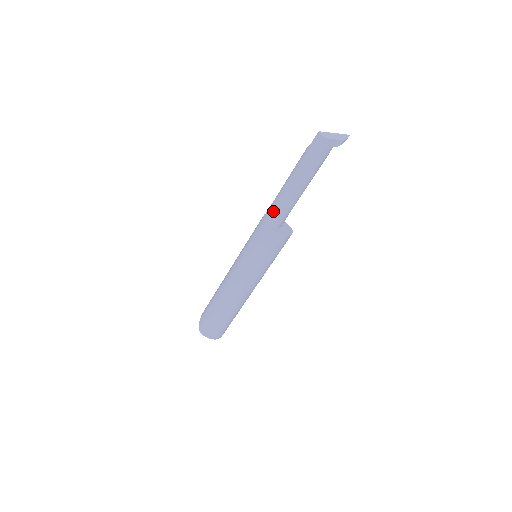
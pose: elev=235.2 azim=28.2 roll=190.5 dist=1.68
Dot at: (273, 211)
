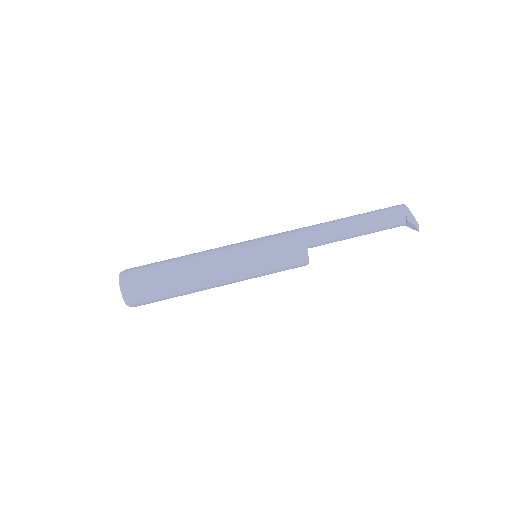
Dot at: (316, 226)
